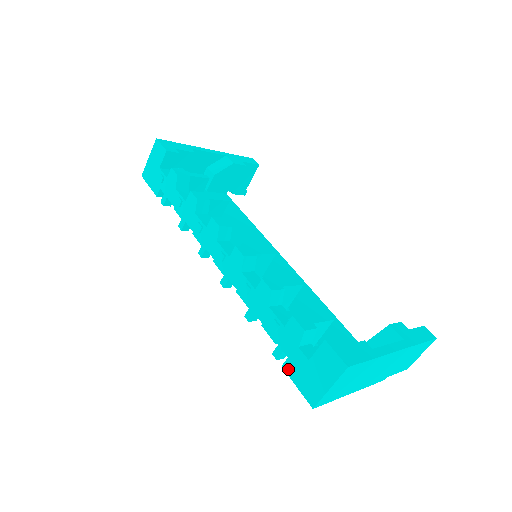
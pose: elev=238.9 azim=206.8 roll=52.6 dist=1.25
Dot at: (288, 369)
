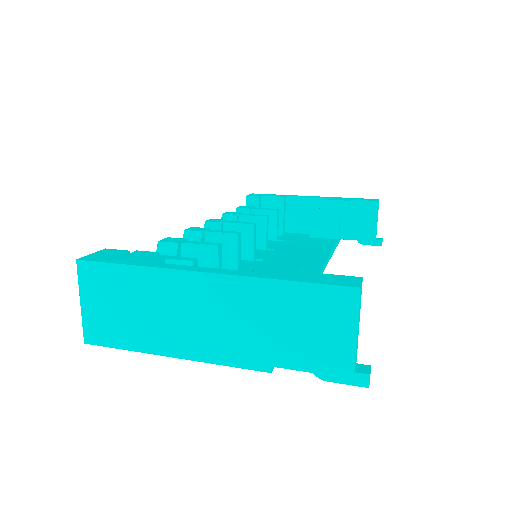
Dot at: occluded
